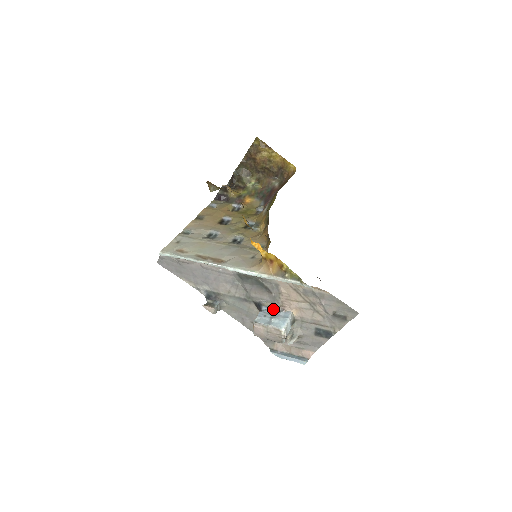
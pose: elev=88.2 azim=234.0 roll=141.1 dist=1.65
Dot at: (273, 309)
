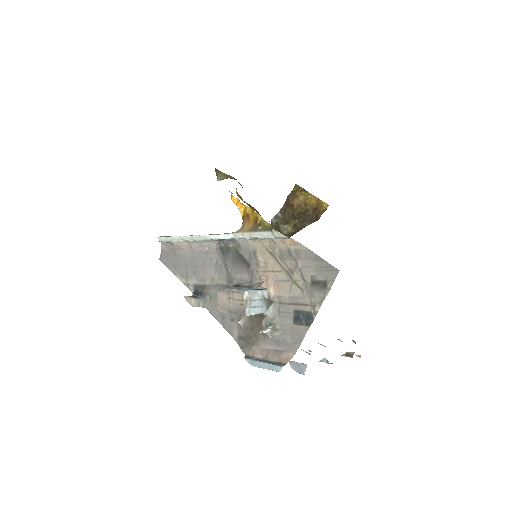
Dot at: (249, 286)
